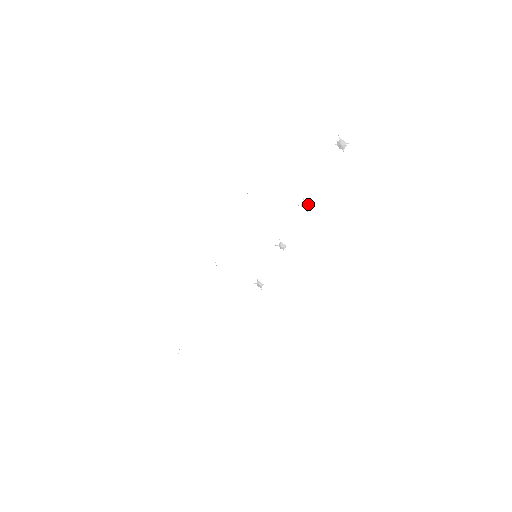
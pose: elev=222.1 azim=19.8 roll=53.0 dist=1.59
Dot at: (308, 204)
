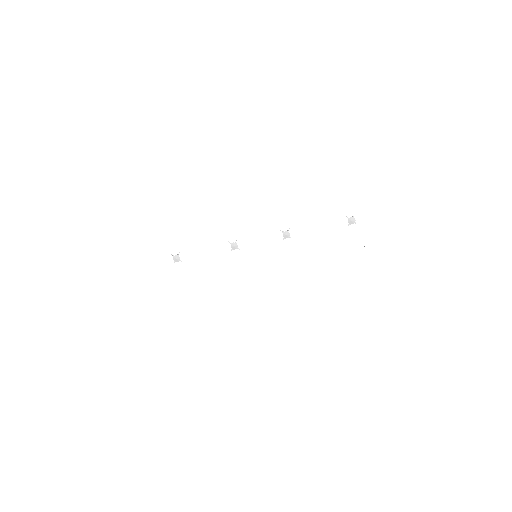
Dot at: (289, 235)
